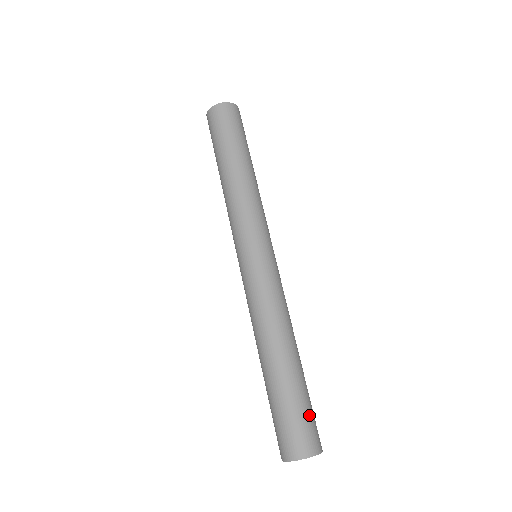
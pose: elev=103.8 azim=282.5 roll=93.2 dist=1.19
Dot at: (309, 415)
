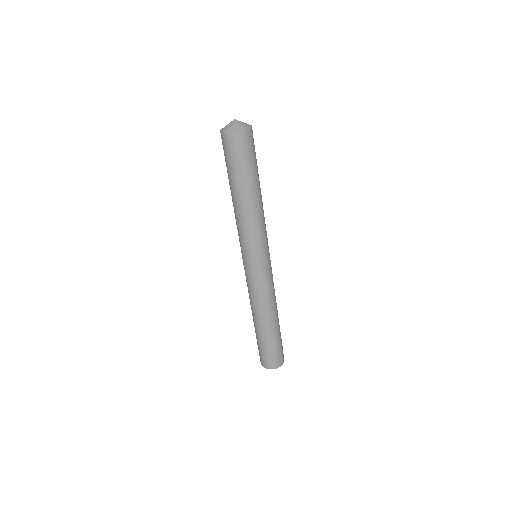
Dot at: (279, 349)
